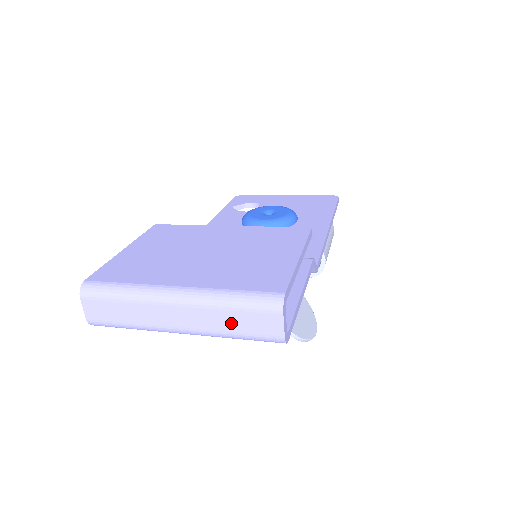
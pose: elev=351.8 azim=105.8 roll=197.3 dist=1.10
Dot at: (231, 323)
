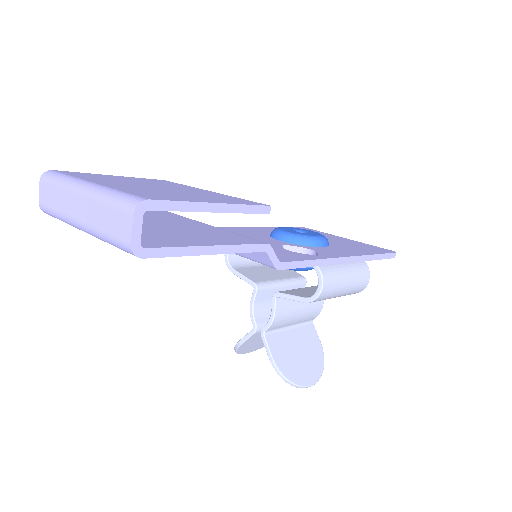
Dot at: (104, 220)
